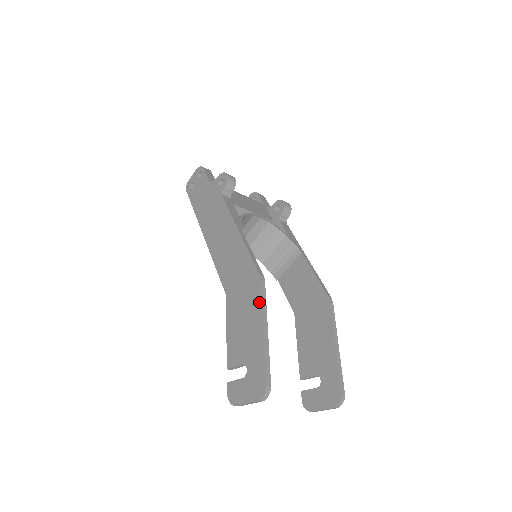
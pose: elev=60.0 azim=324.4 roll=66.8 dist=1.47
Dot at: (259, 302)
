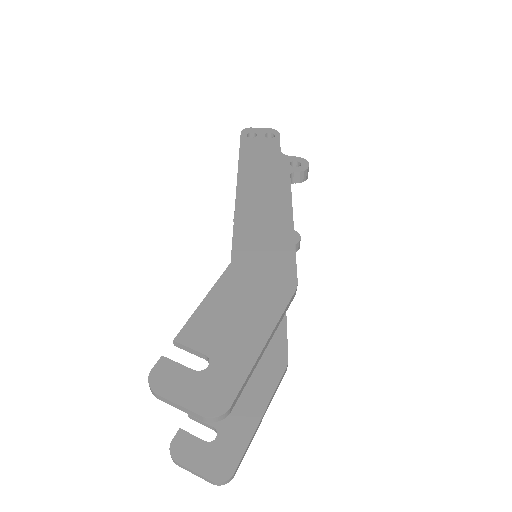
Dot at: (280, 309)
